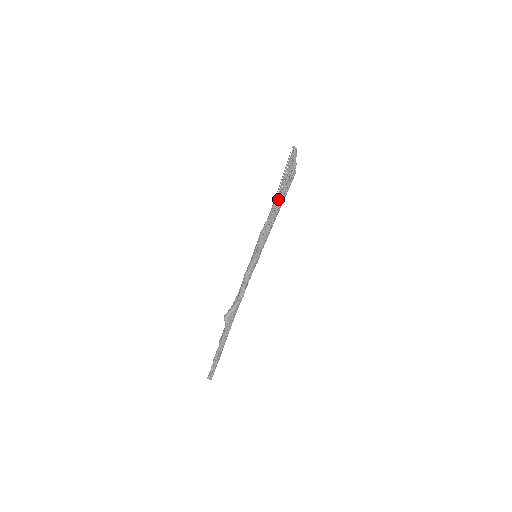
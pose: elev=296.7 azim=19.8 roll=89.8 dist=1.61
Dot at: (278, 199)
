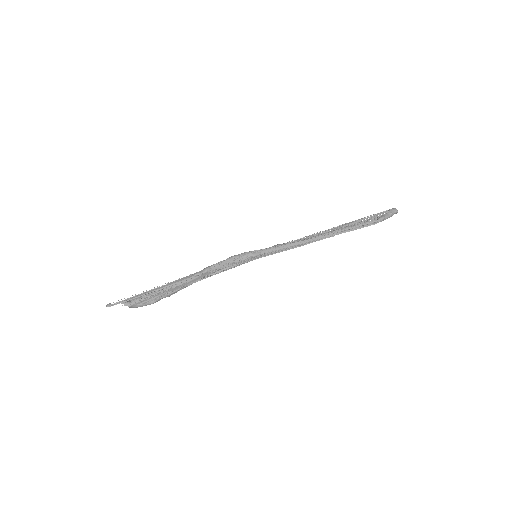
Dot at: (329, 231)
